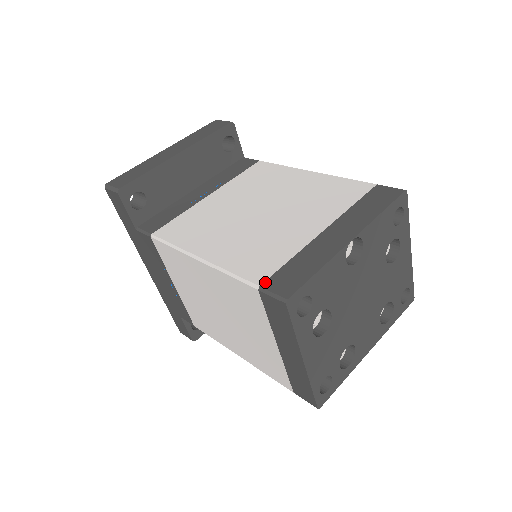
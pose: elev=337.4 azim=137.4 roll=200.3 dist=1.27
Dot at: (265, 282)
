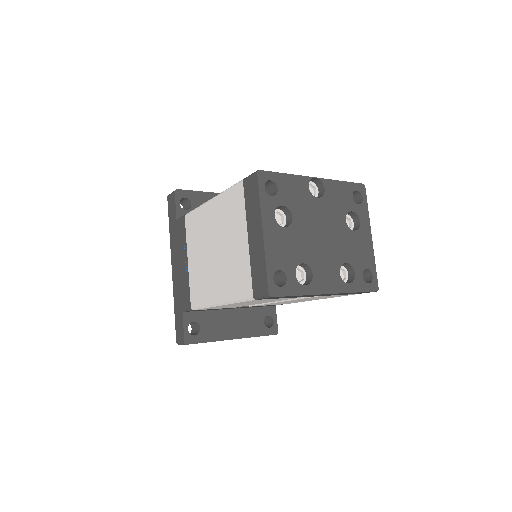
Dot at: occluded
